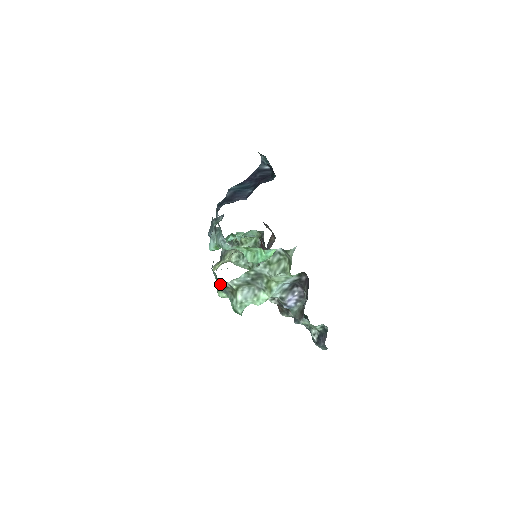
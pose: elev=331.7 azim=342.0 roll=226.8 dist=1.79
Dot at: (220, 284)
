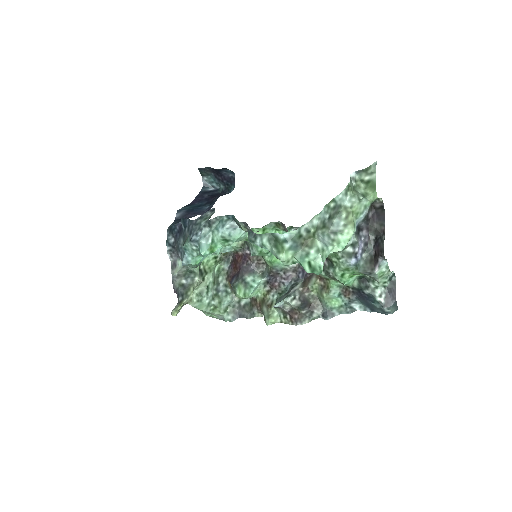
Dot at: (290, 234)
